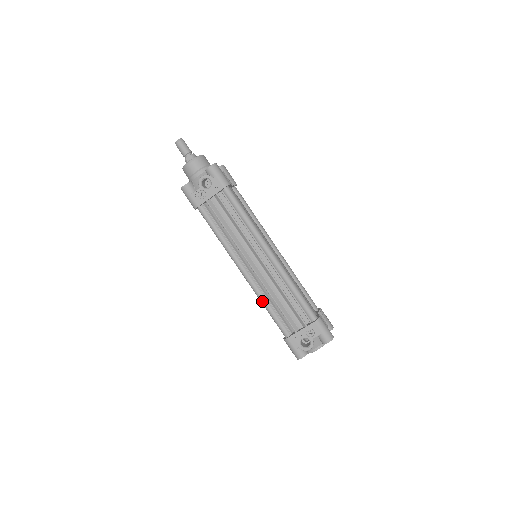
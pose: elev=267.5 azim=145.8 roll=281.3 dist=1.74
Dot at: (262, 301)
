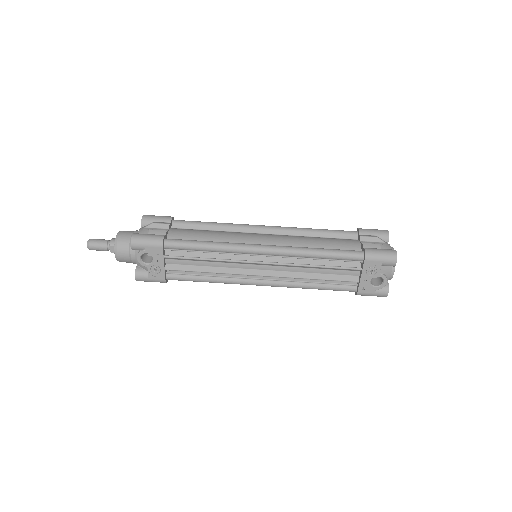
Dot at: (303, 288)
